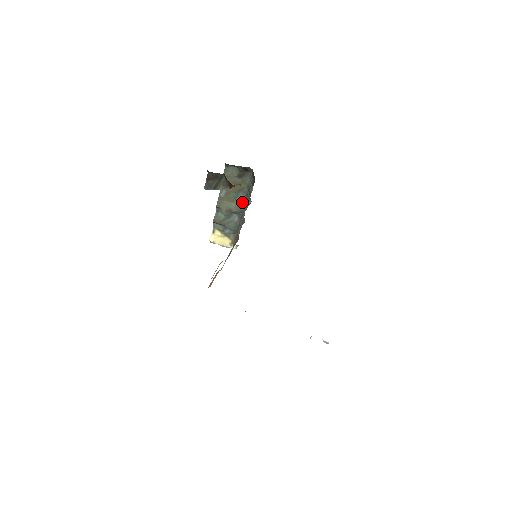
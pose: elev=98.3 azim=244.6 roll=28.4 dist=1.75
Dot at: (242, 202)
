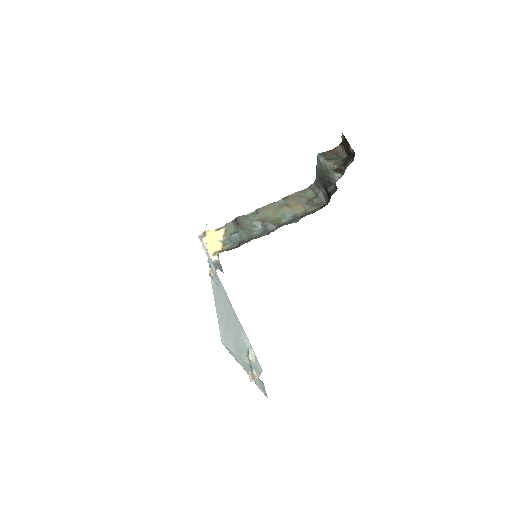
Dot at: (282, 223)
